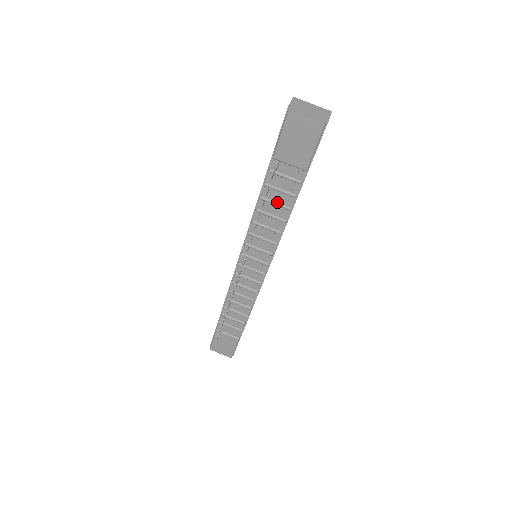
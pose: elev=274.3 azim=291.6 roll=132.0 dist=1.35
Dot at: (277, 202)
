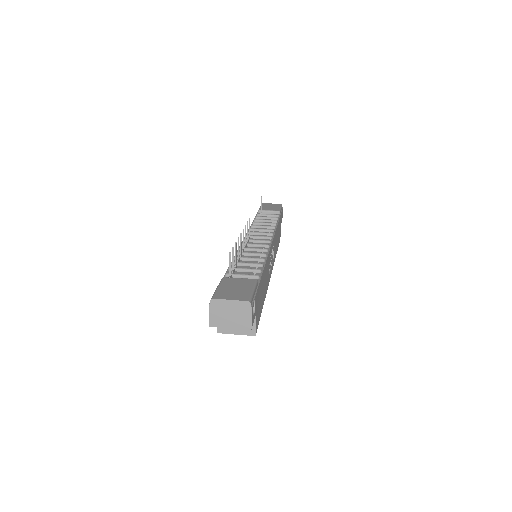
Dot at: (266, 220)
